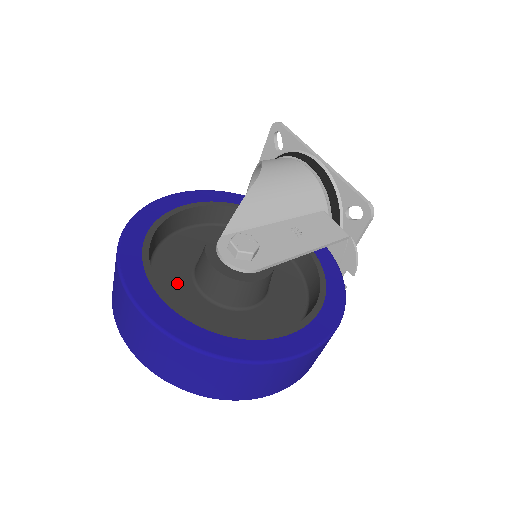
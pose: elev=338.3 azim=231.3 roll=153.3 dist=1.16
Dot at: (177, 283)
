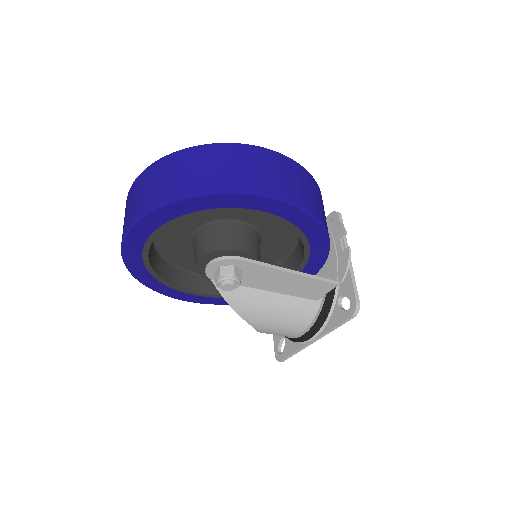
Dot at: occluded
